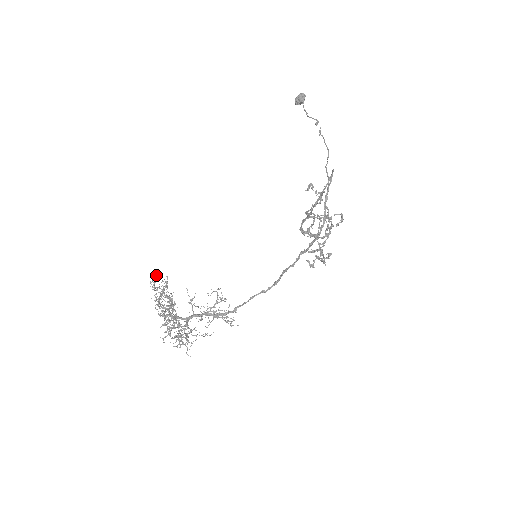
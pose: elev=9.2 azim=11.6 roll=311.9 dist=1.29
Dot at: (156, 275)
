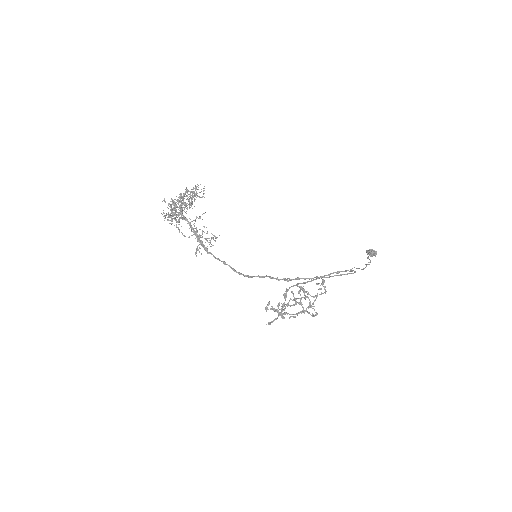
Dot at: occluded
